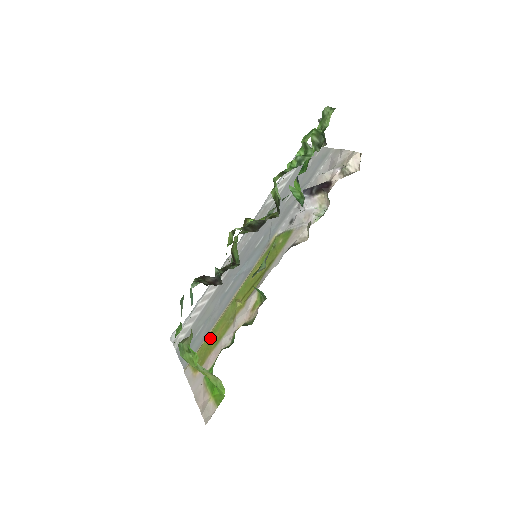
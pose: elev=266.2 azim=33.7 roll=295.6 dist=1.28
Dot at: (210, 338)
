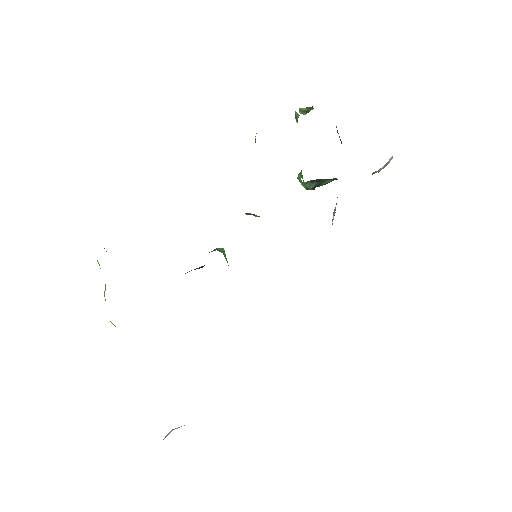
Dot at: occluded
